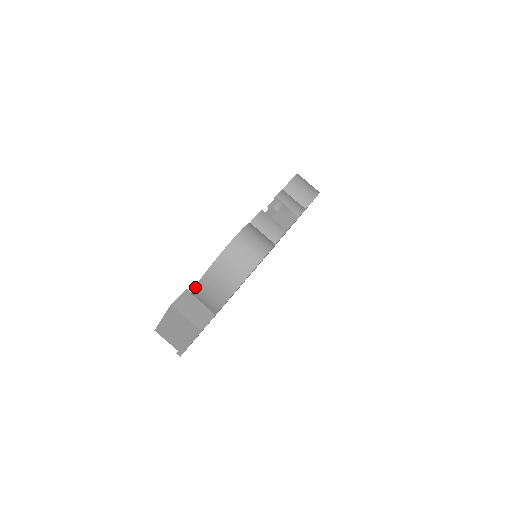
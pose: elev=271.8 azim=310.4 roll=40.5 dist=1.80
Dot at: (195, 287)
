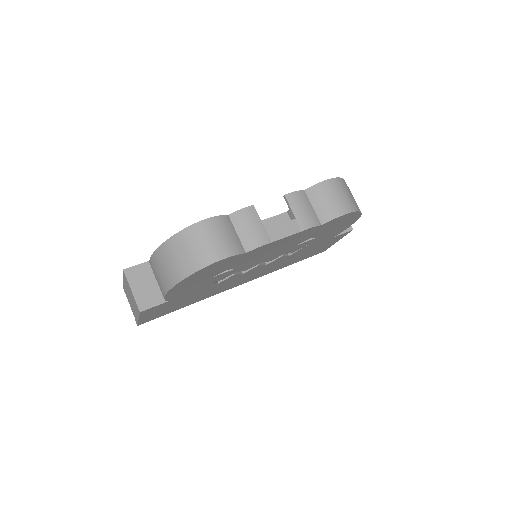
Dot at: (149, 262)
